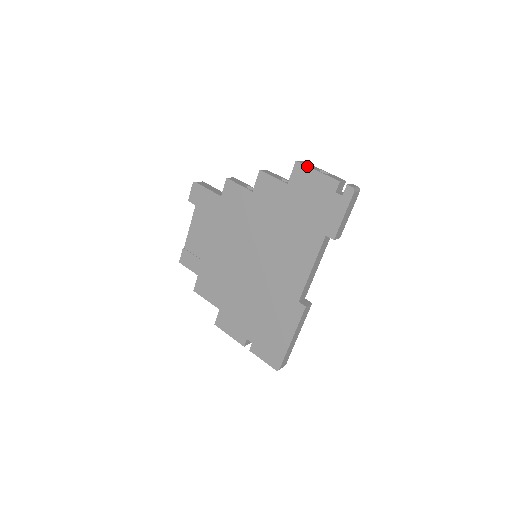
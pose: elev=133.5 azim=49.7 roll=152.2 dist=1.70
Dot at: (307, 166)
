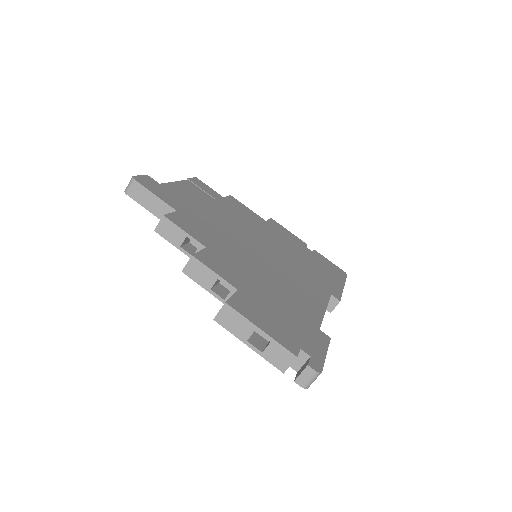
Dot at: occluded
